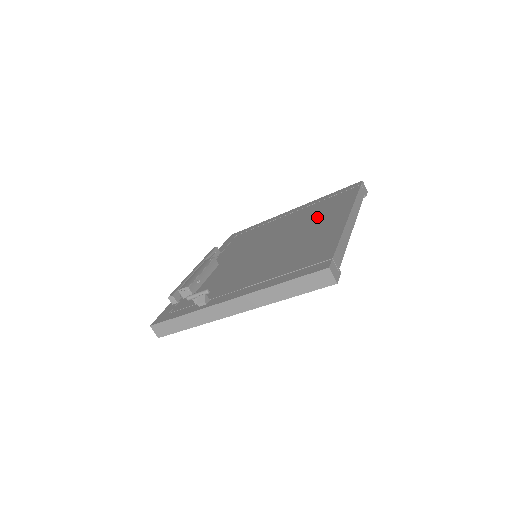
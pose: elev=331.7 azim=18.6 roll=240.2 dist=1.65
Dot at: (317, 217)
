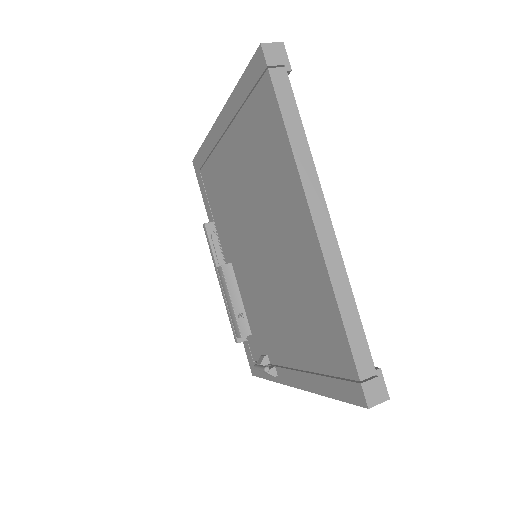
Dot at: (269, 190)
